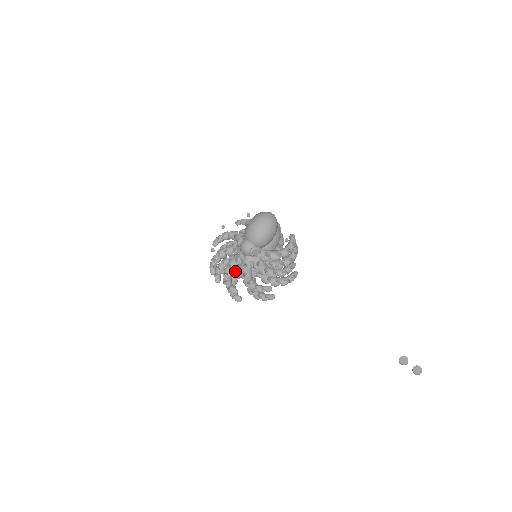
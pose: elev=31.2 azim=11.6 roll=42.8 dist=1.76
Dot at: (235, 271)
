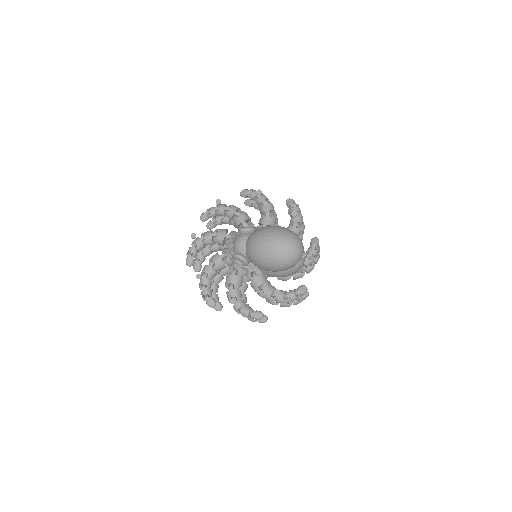
Dot at: occluded
